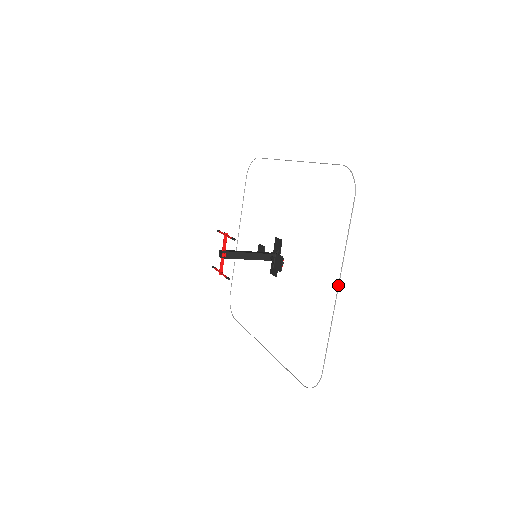
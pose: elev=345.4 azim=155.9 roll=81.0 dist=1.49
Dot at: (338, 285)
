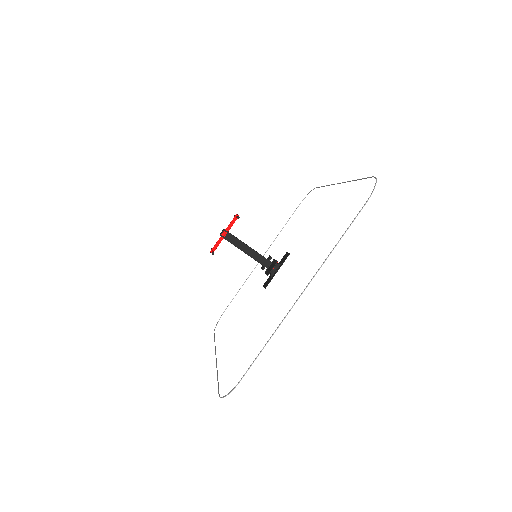
Dot at: (305, 288)
